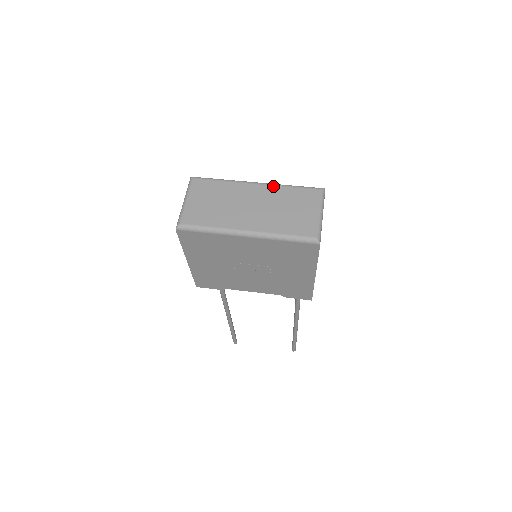
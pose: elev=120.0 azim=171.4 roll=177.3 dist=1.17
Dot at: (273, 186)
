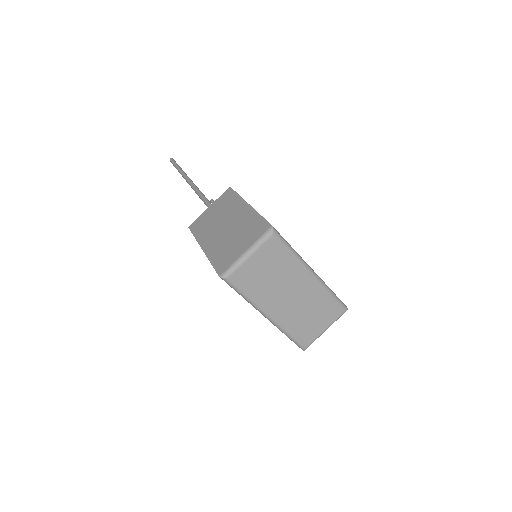
Dot at: (321, 287)
